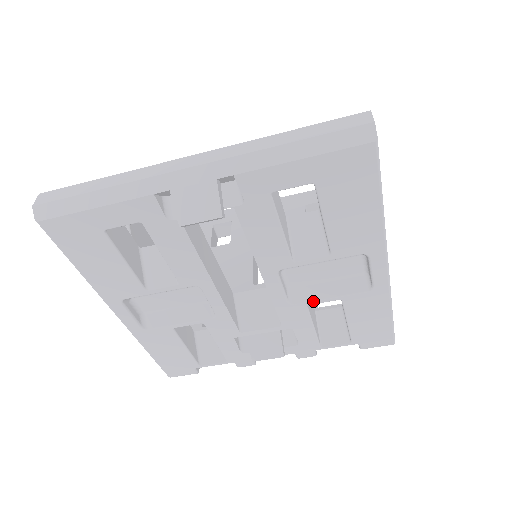
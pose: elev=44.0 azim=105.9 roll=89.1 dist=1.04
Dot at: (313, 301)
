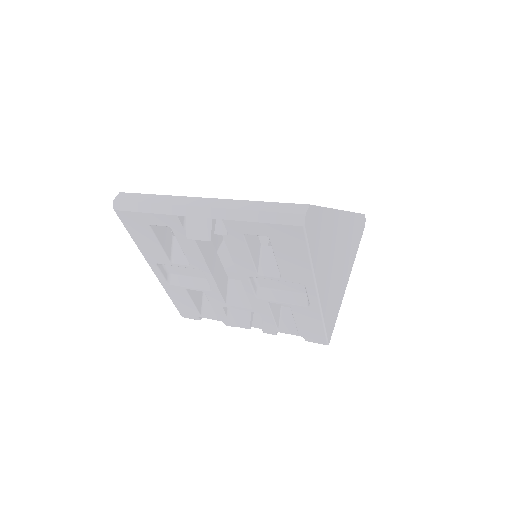
Dot at: (272, 301)
